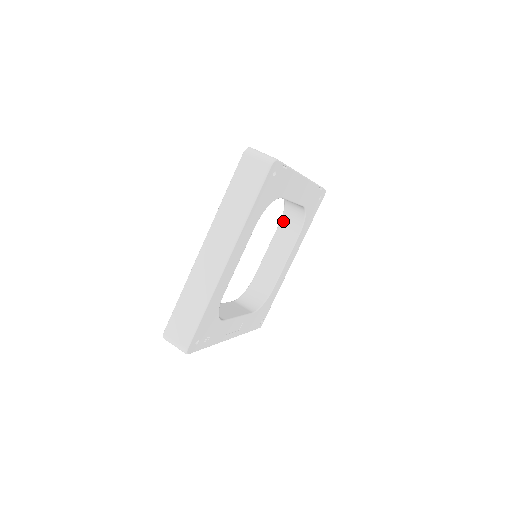
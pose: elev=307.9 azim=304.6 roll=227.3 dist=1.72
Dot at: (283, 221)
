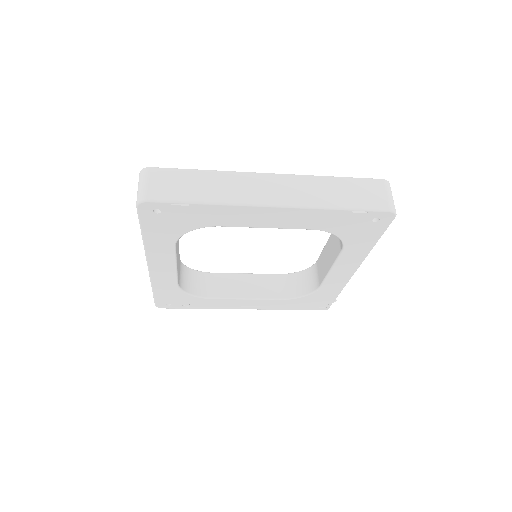
Dot at: occluded
